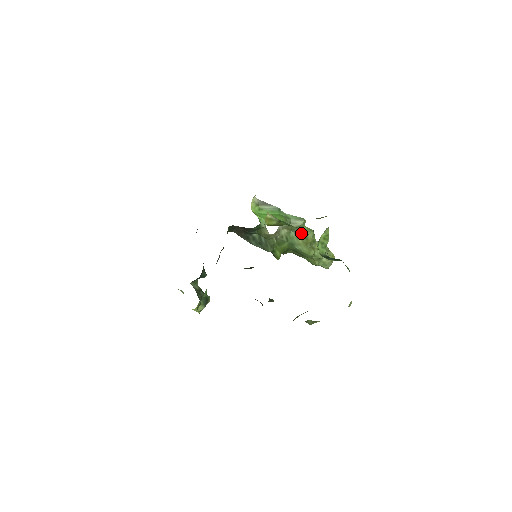
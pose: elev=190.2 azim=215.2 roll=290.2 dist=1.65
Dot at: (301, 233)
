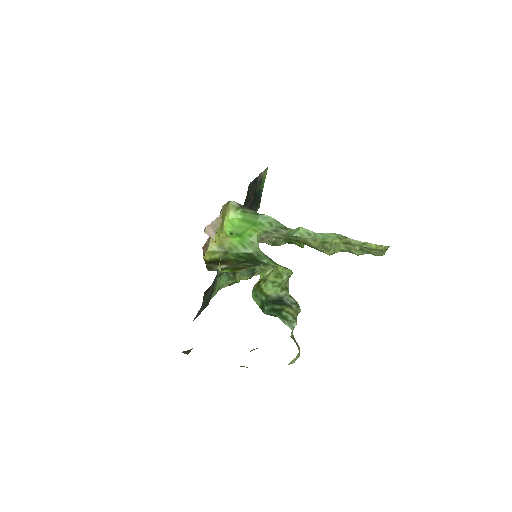
Dot at: (296, 238)
